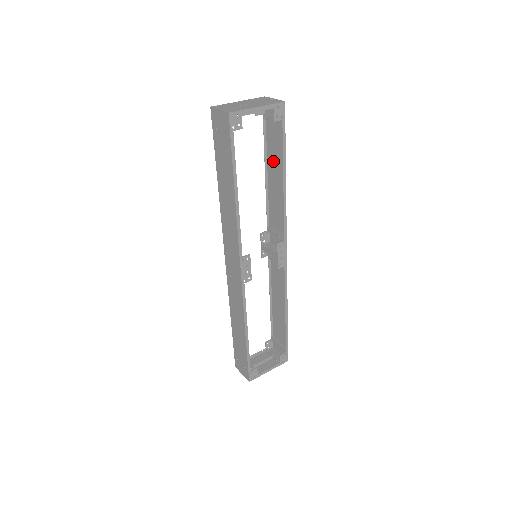
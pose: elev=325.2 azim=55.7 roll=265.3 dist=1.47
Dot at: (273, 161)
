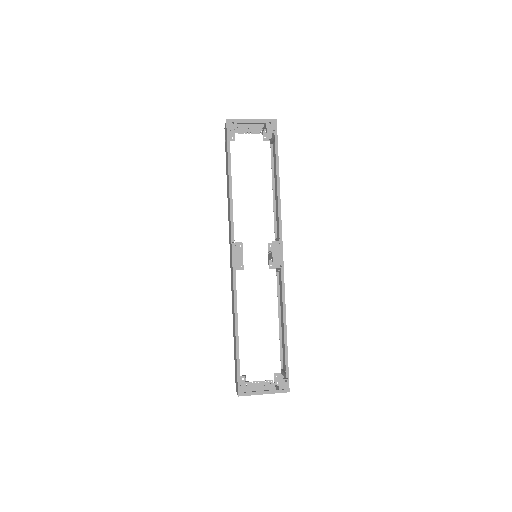
Dot at: occluded
